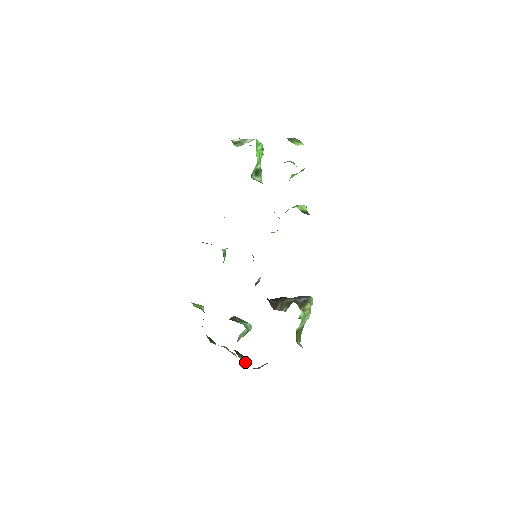
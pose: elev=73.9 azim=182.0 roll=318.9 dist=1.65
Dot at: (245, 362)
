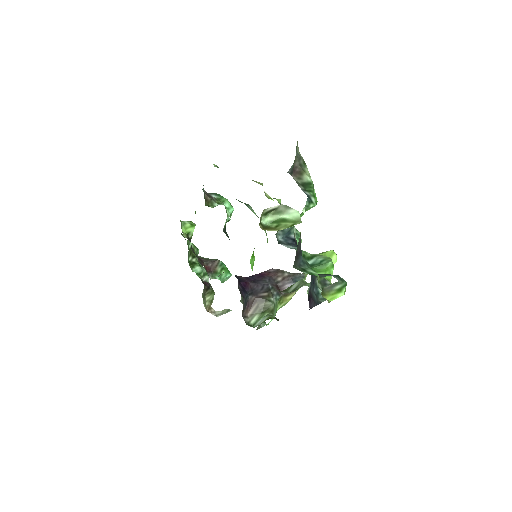
Dot at: (210, 302)
